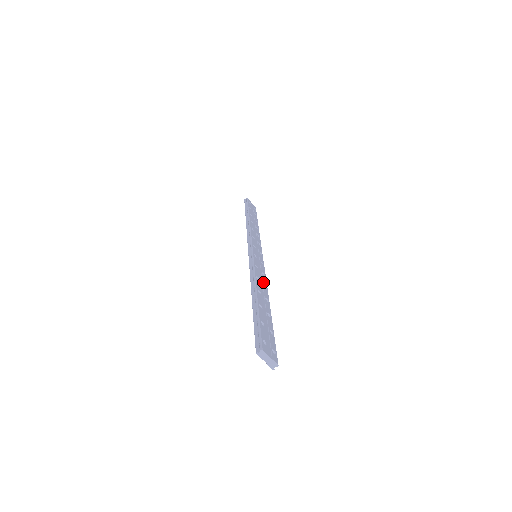
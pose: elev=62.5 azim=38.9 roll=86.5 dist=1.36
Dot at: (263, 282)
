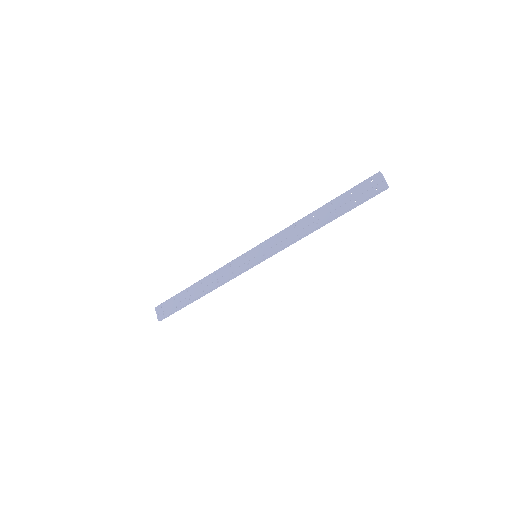
Dot at: (296, 236)
